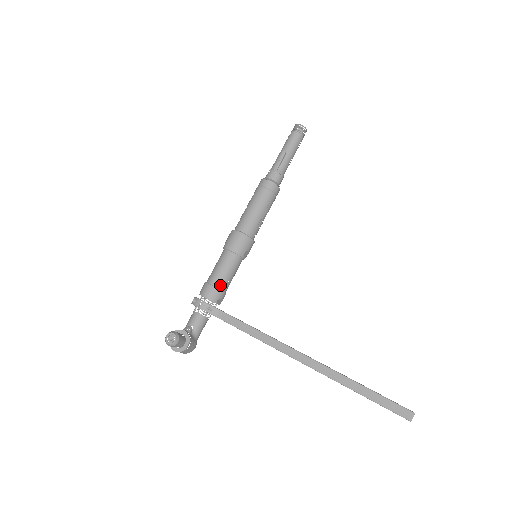
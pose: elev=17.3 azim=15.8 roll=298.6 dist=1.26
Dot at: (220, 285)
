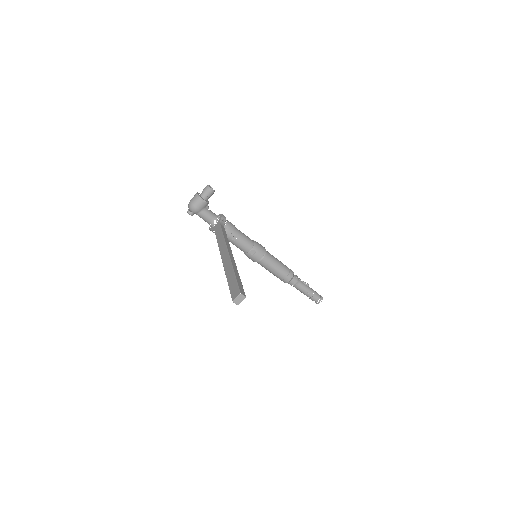
Dot at: (236, 231)
